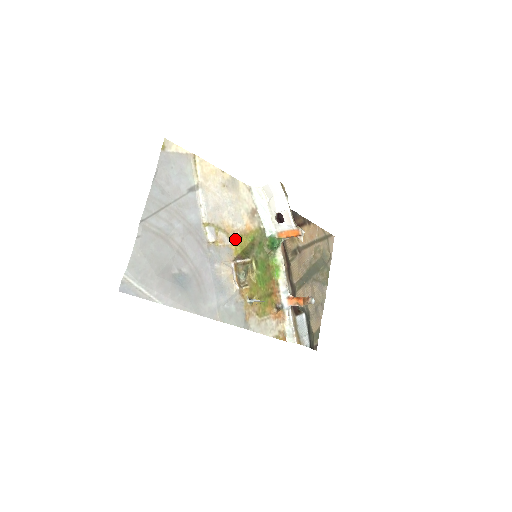
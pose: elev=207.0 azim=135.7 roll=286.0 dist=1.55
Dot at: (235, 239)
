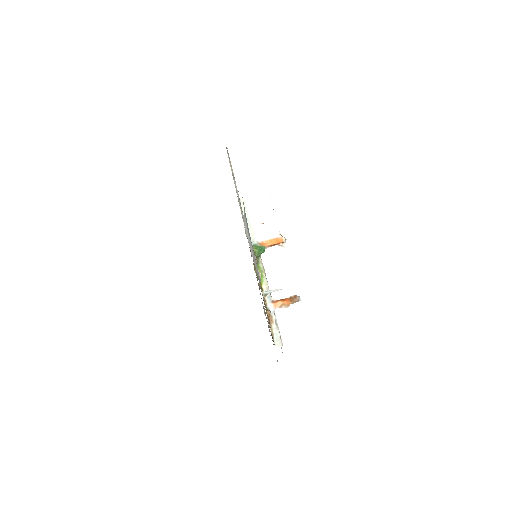
Dot at: occluded
